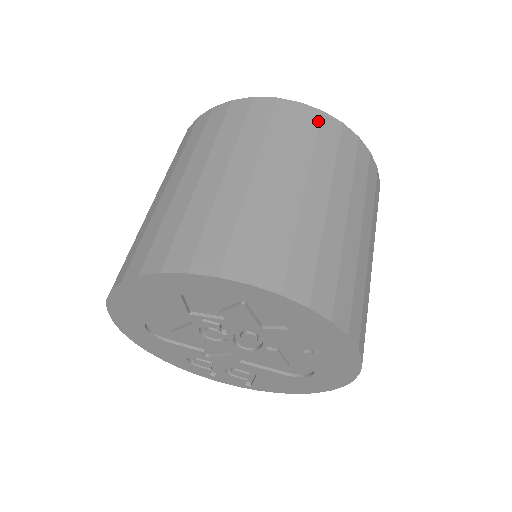
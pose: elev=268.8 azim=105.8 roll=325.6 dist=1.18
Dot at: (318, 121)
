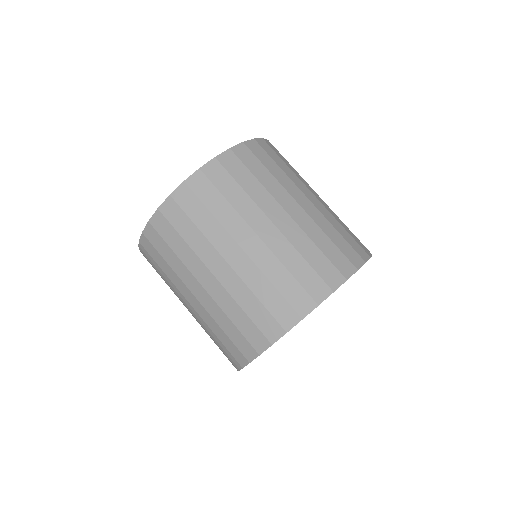
Dot at: (237, 159)
